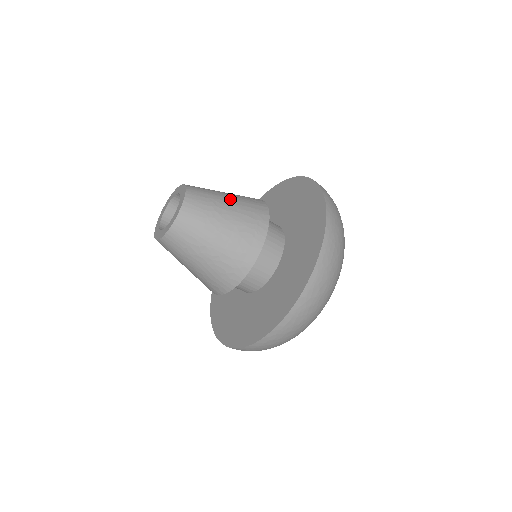
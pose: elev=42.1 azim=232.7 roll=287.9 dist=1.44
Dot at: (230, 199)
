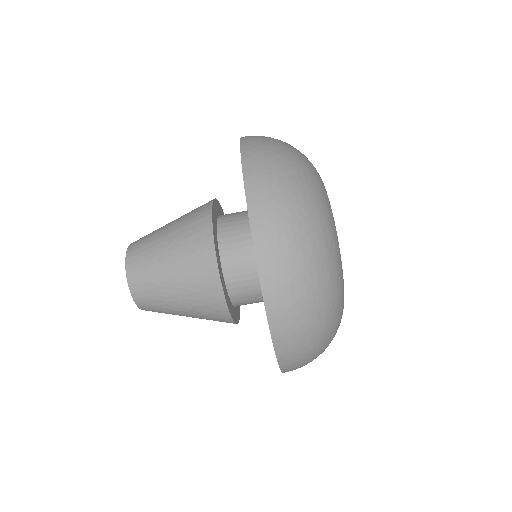
Dot at: (169, 234)
